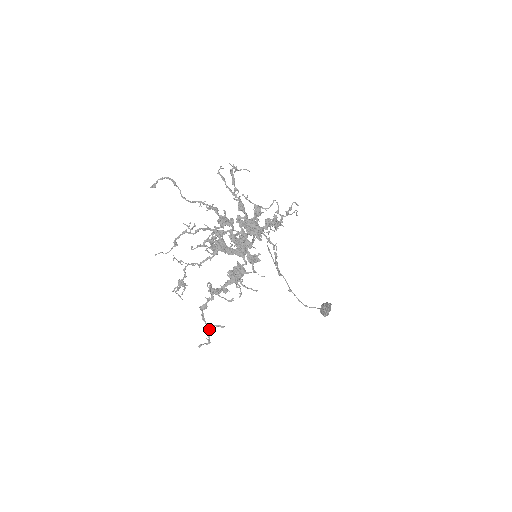
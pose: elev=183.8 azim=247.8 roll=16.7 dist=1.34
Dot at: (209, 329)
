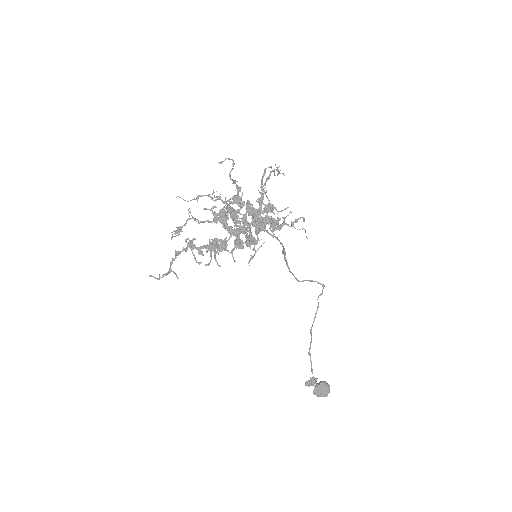
Dot at: (168, 271)
